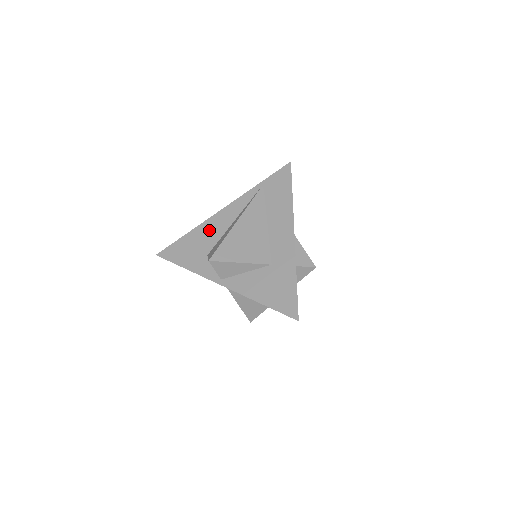
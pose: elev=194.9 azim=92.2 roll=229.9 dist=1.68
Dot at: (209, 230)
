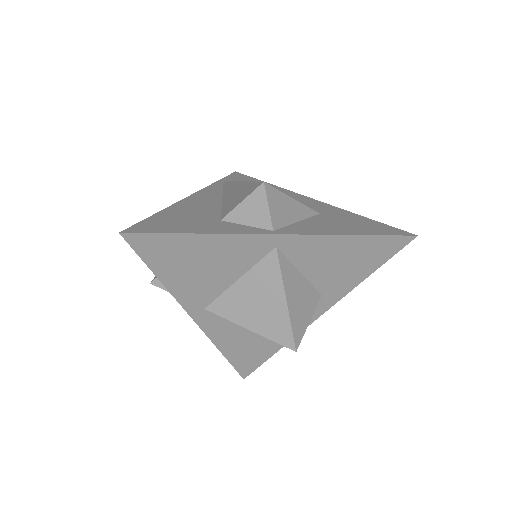
Dot at: (194, 206)
